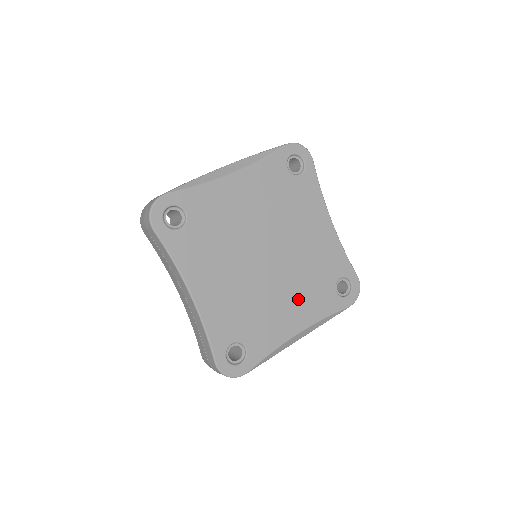
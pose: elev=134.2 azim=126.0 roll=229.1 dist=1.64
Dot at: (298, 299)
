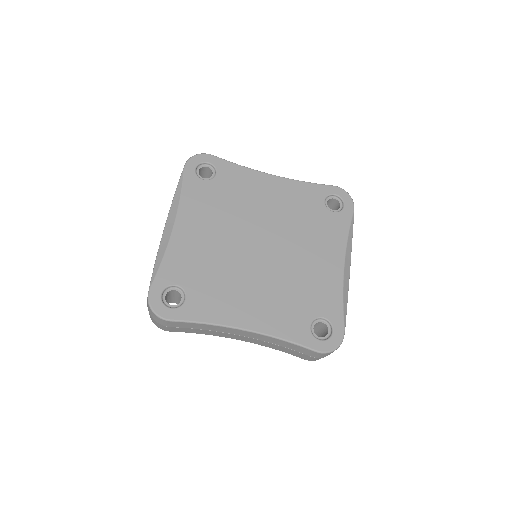
Dot at: (315, 247)
